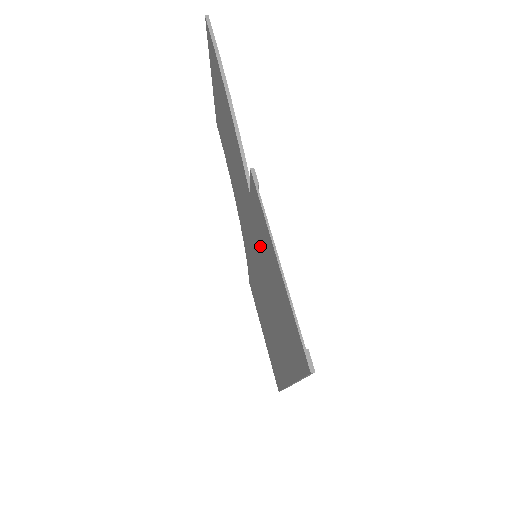
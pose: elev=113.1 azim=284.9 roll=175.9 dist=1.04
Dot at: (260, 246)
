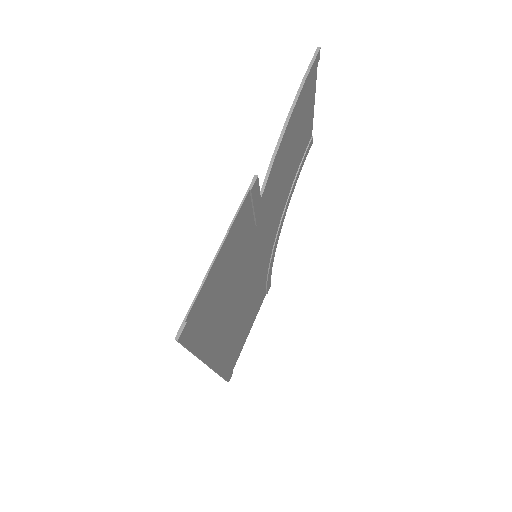
Dot at: (245, 243)
